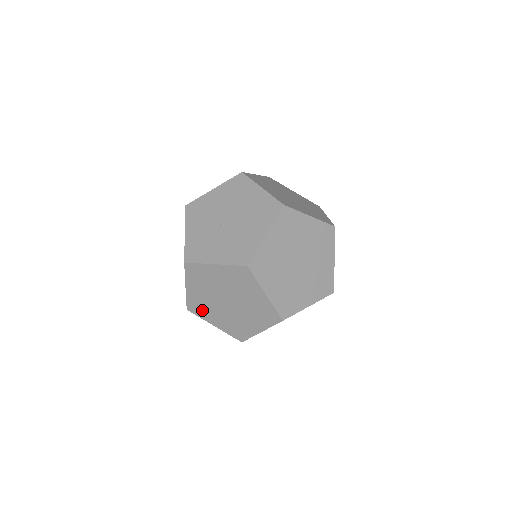
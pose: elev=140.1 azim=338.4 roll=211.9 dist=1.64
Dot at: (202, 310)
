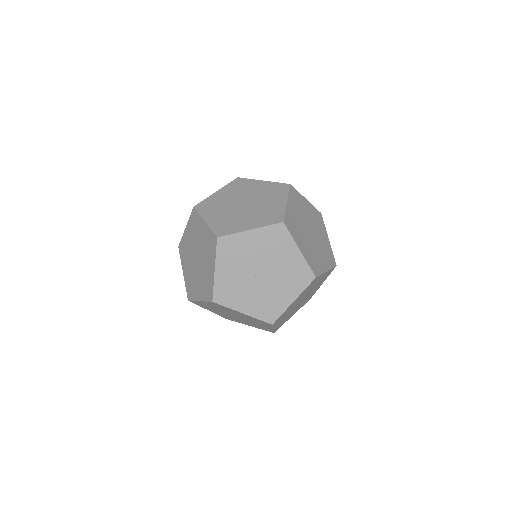
Dot at: (204, 306)
